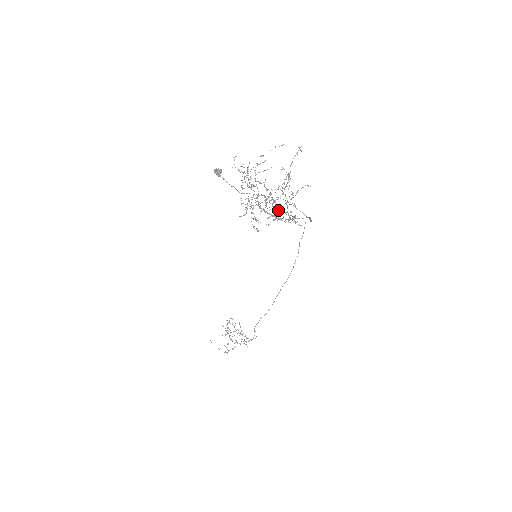
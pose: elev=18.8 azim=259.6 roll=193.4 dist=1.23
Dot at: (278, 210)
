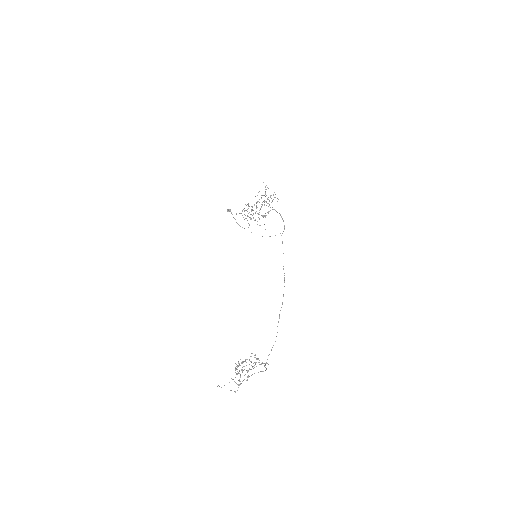
Dot at: occluded
